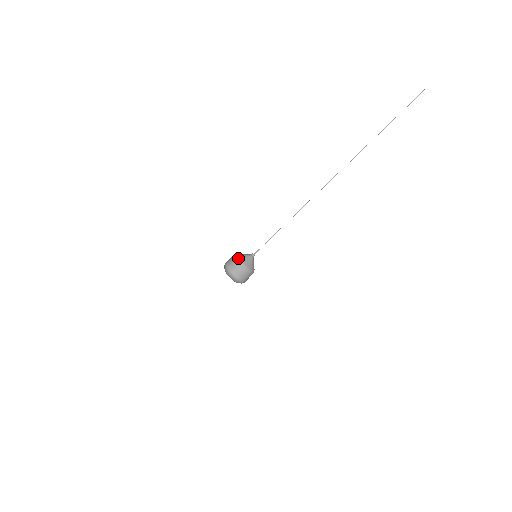
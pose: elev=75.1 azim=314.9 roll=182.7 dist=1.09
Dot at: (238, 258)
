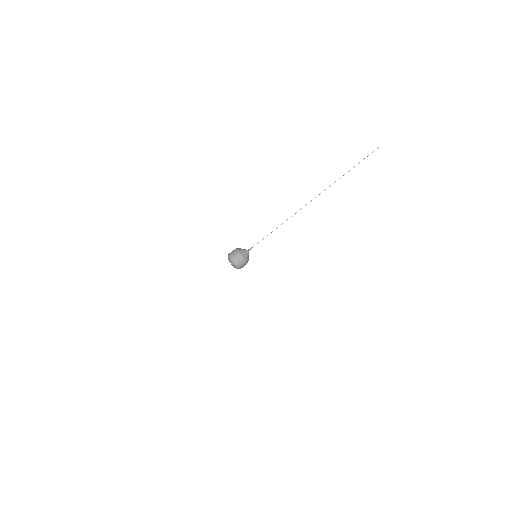
Dot at: (241, 255)
